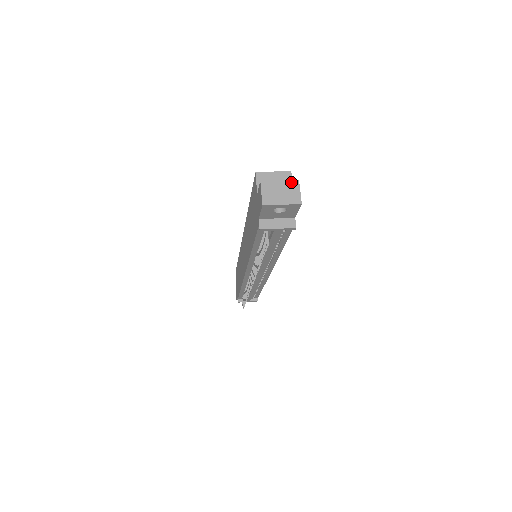
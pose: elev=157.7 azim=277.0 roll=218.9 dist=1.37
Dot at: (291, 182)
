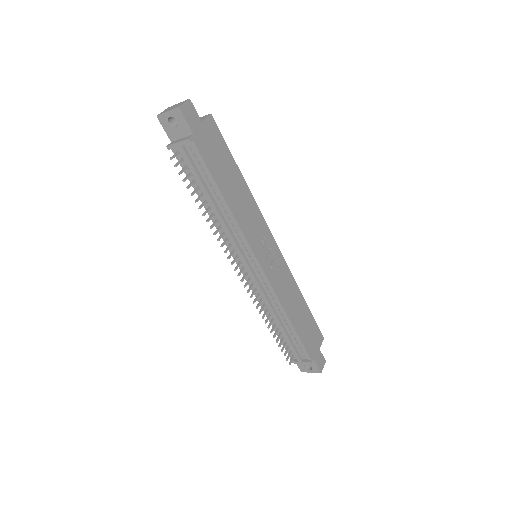
Dot at: (184, 101)
